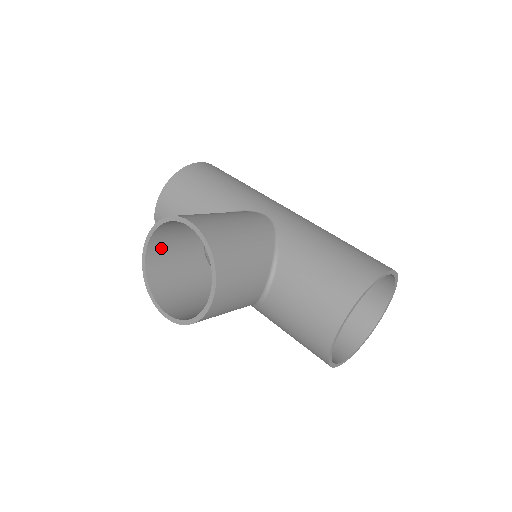
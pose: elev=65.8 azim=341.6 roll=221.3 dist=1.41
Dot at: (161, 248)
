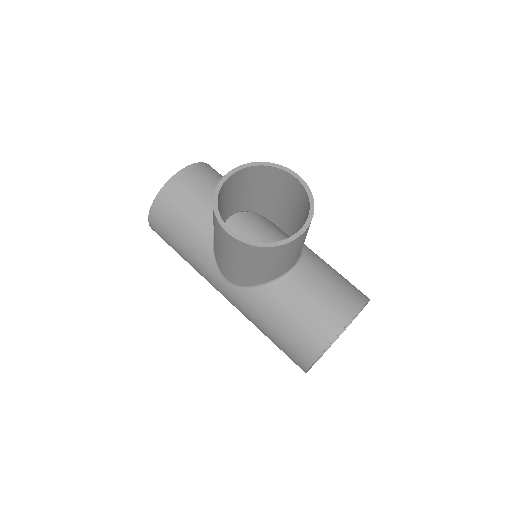
Dot at: (228, 188)
